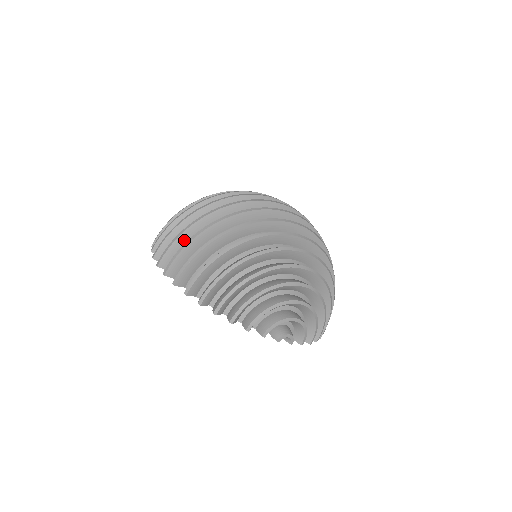
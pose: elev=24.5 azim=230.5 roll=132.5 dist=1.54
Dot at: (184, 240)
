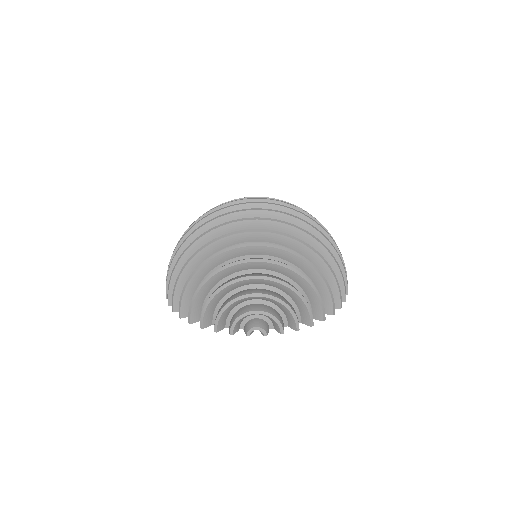
Dot at: occluded
